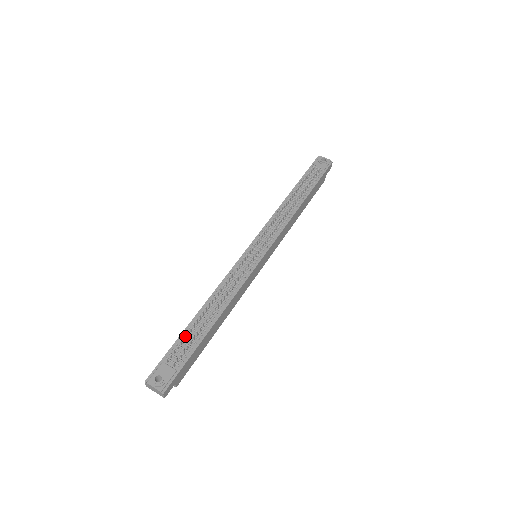
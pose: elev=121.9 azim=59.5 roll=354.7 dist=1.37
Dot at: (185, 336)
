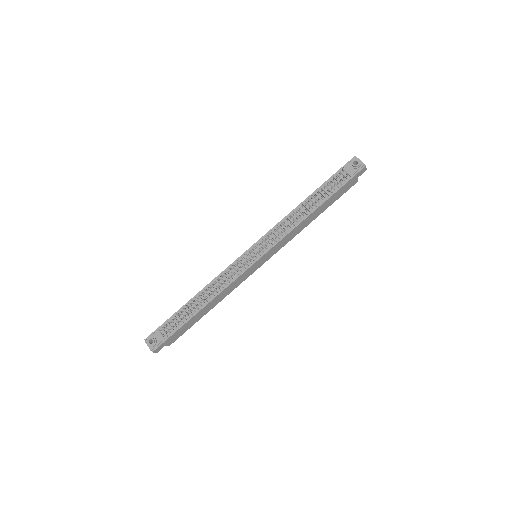
Dot at: (177, 315)
